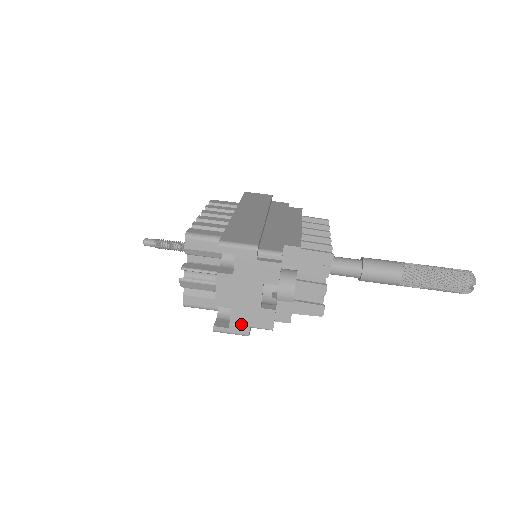
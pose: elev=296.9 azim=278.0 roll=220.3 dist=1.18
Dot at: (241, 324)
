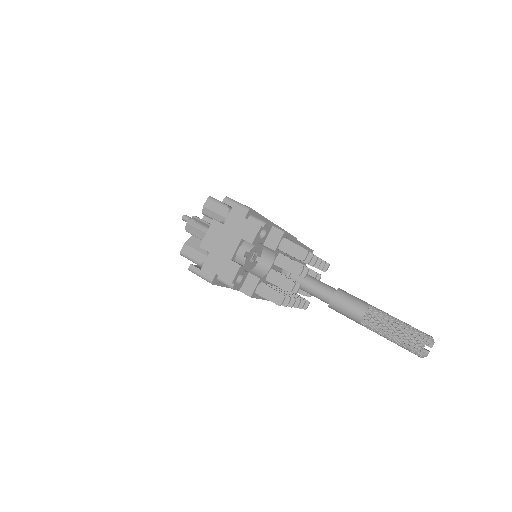
Dot at: (211, 269)
